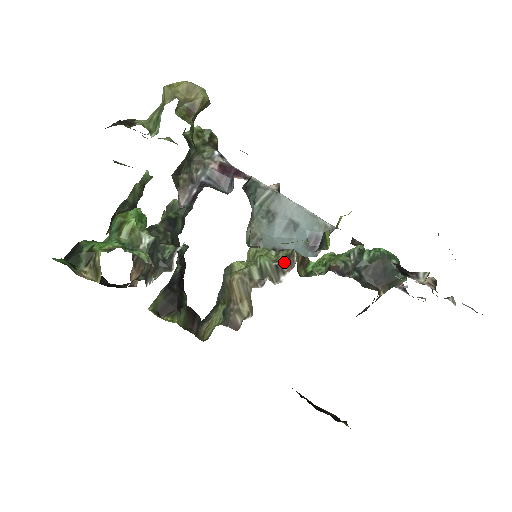
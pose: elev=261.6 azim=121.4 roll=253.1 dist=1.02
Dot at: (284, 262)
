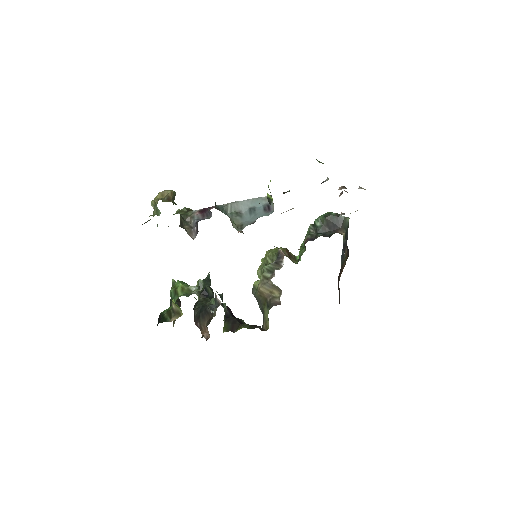
Dot at: (278, 258)
